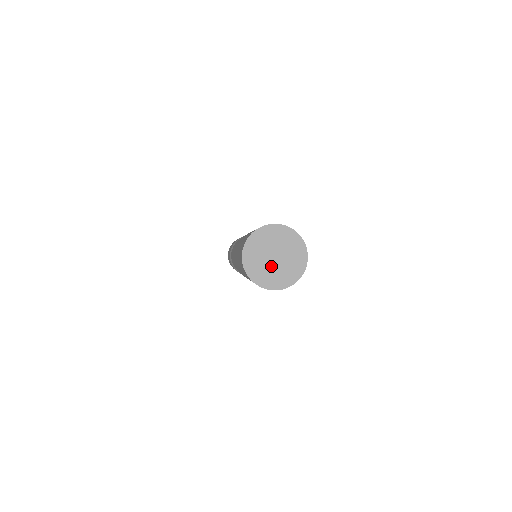
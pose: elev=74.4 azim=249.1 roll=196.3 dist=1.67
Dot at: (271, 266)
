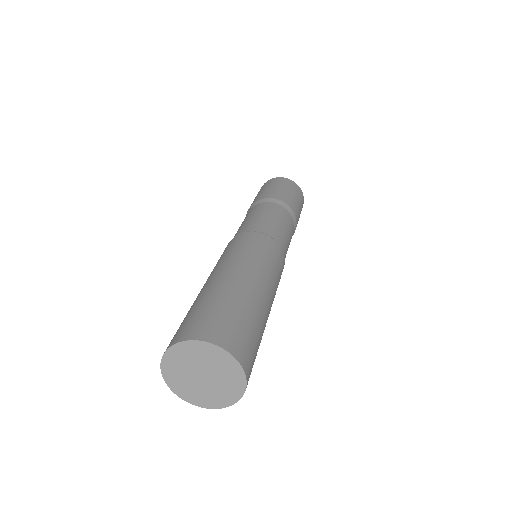
Dot at: (198, 384)
